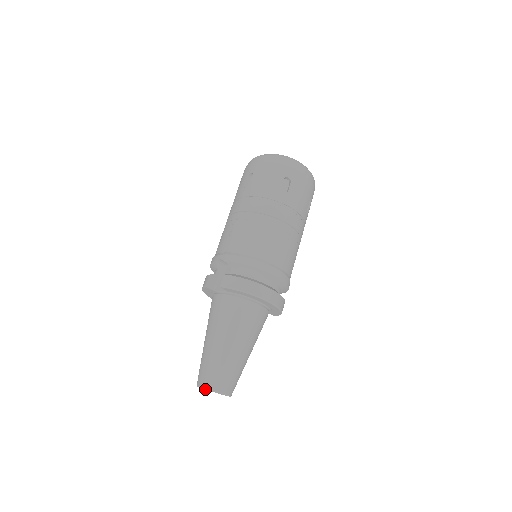
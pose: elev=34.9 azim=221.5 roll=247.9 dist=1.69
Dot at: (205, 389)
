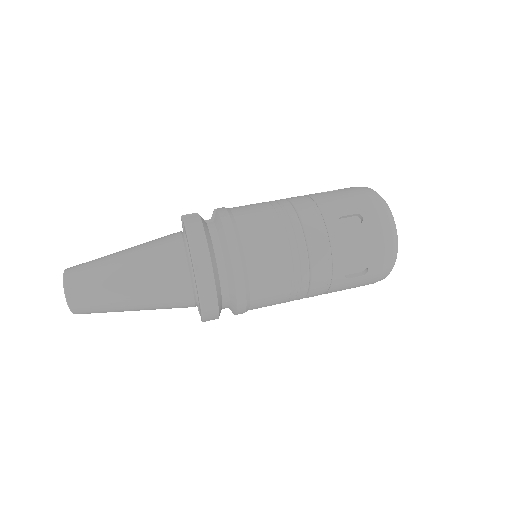
Dot at: occluded
